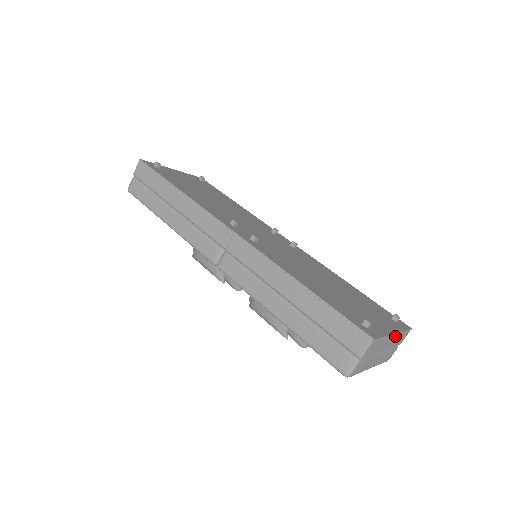
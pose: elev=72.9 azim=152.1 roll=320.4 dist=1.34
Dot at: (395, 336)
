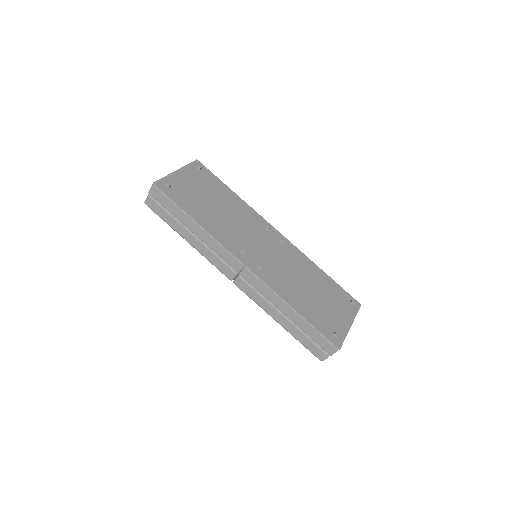
Dot at: occluded
